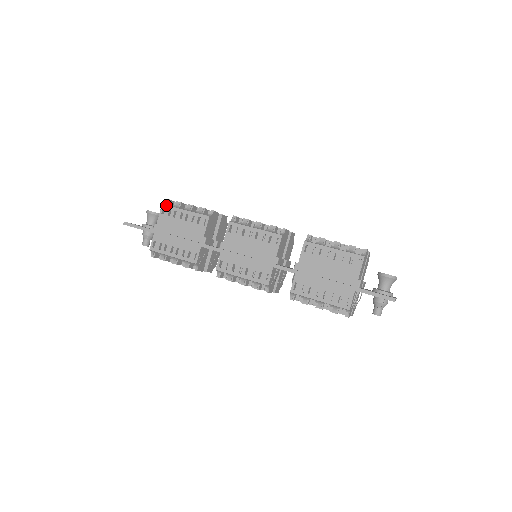
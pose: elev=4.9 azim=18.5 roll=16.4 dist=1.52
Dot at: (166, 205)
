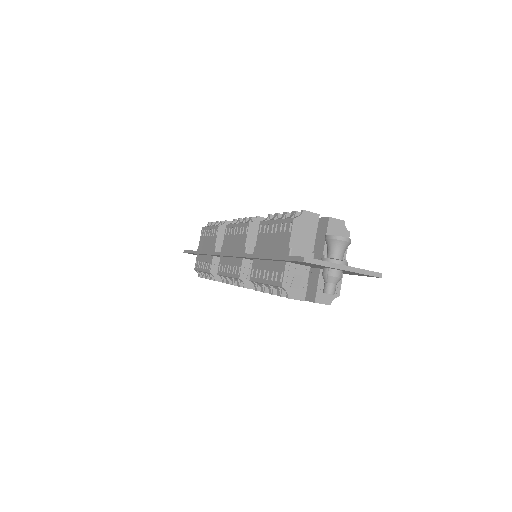
Dot at: (203, 227)
